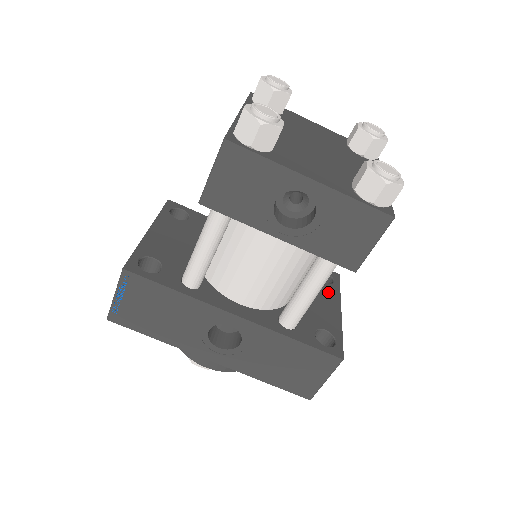
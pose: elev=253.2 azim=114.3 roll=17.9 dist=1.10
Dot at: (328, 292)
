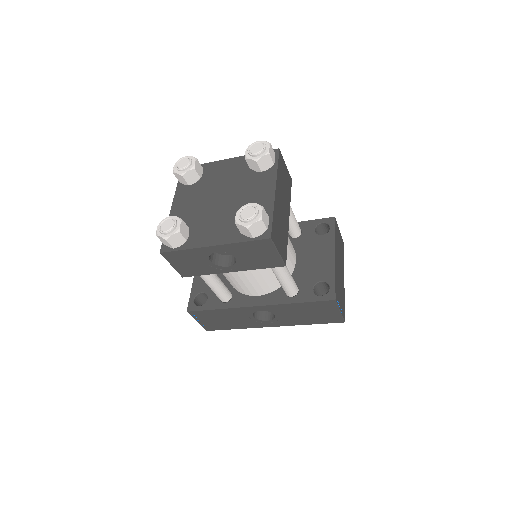
Dot at: (324, 243)
